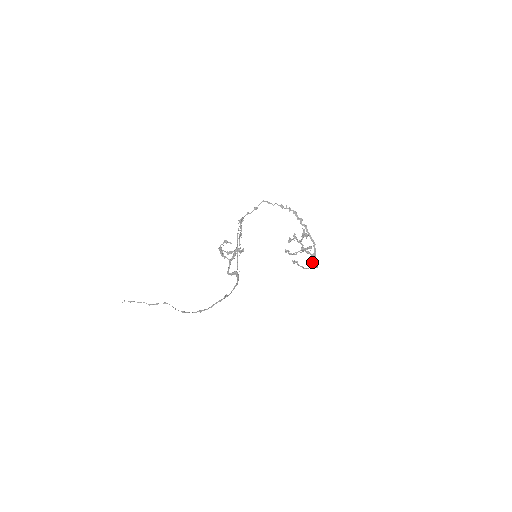
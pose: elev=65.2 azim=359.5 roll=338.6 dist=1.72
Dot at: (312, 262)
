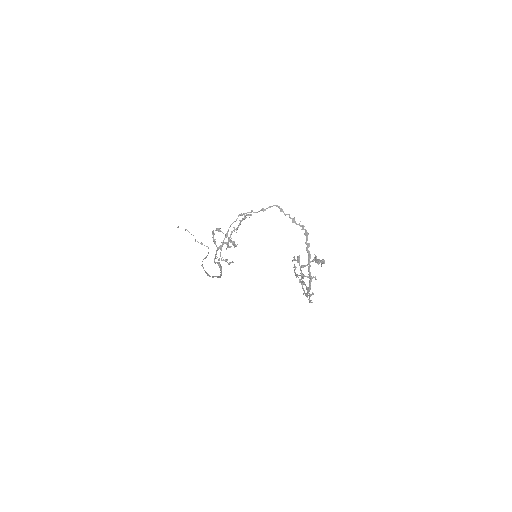
Dot at: (306, 295)
